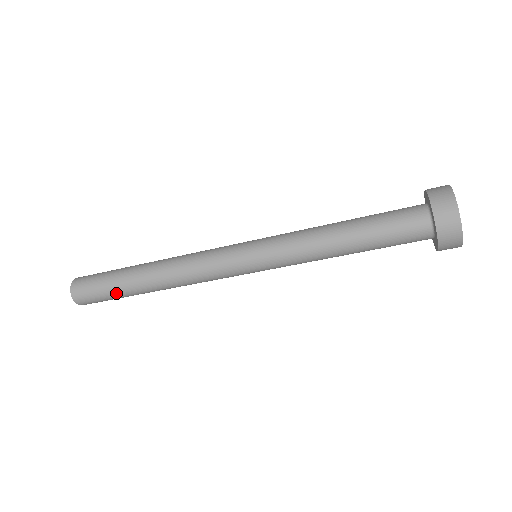
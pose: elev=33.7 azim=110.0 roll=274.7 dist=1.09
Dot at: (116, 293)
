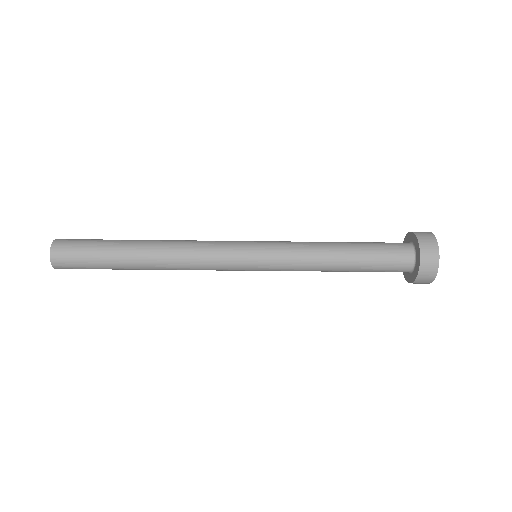
Dot at: (103, 252)
